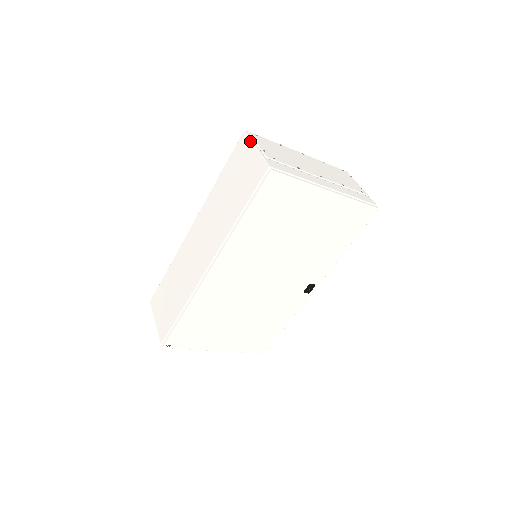
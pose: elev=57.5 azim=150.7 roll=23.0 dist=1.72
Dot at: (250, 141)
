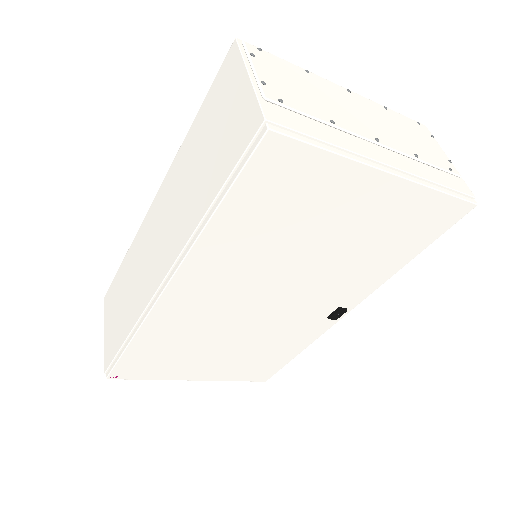
Dot at: (241, 60)
